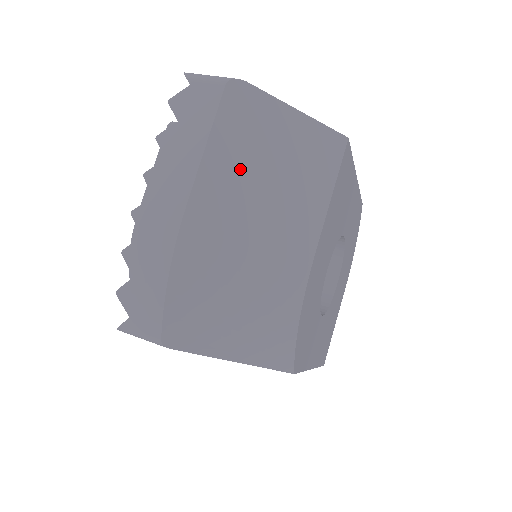
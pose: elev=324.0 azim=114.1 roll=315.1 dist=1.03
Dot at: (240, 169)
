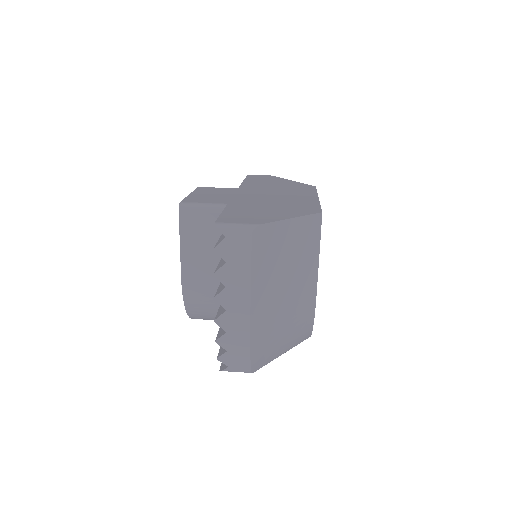
Dot at: (271, 274)
